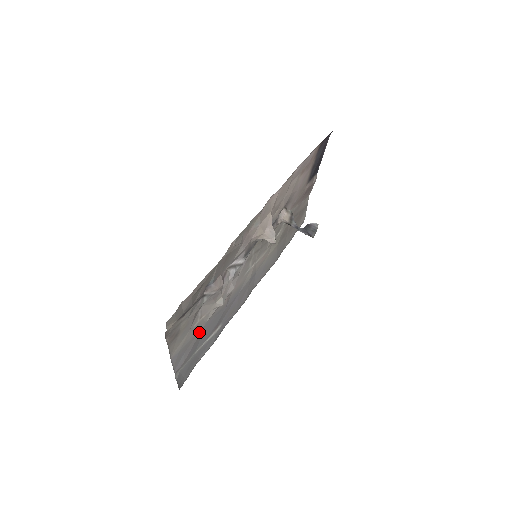
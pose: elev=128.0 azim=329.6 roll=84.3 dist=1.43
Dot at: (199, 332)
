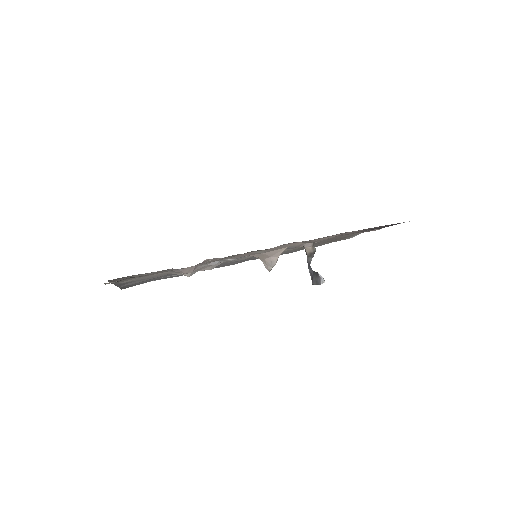
Dot at: (158, 276)
